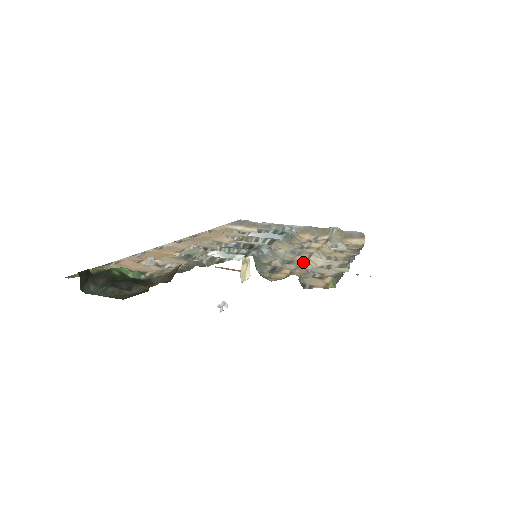
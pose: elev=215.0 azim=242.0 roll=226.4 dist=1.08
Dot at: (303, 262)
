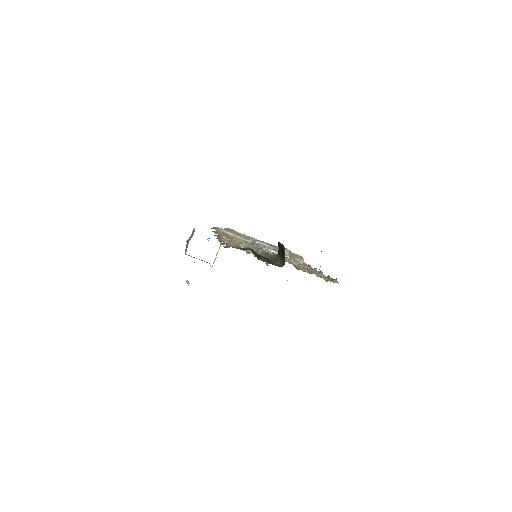
Dot at: (302, 267)
